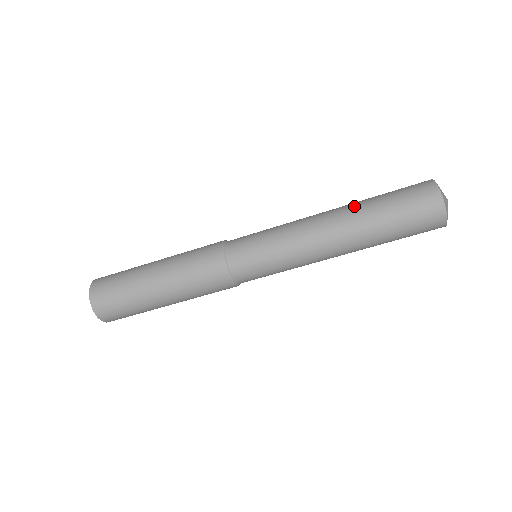
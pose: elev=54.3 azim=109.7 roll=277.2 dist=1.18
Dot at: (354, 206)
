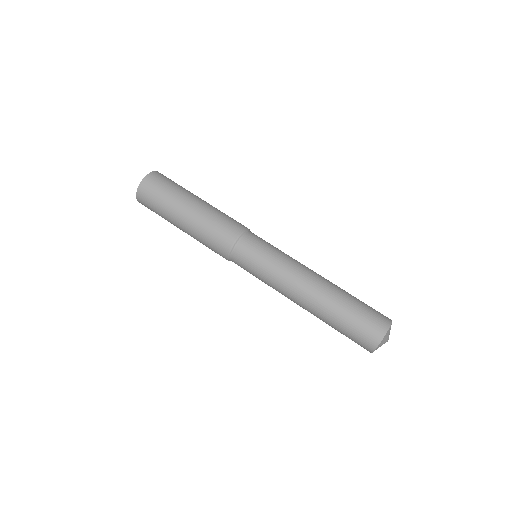
Dot at: occluded
